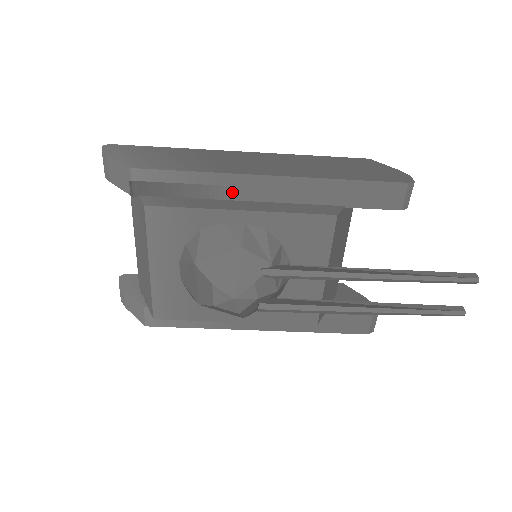
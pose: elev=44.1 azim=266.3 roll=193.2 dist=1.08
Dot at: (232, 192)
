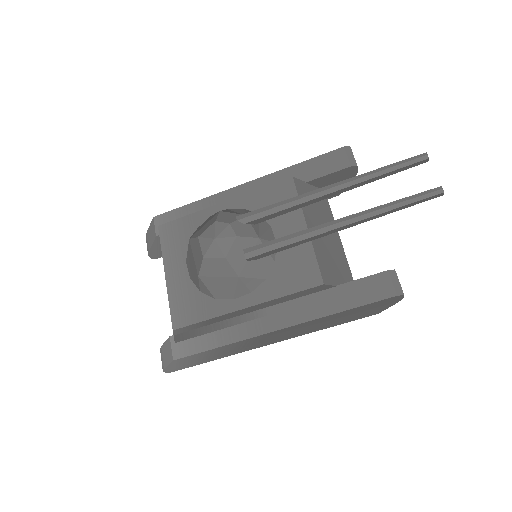
Dot at: occluded
